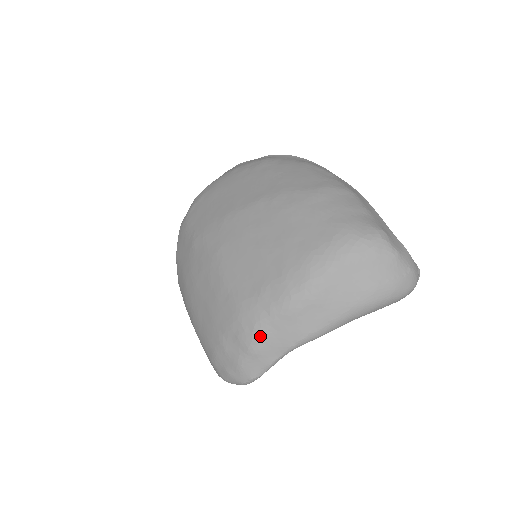
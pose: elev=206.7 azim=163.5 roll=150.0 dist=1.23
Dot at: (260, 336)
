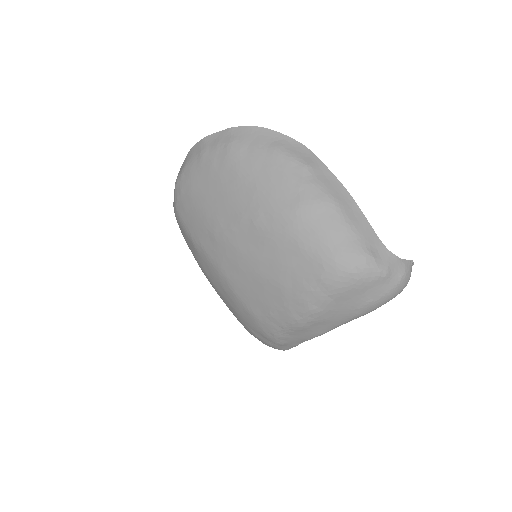
Dot at: (281, 339)
